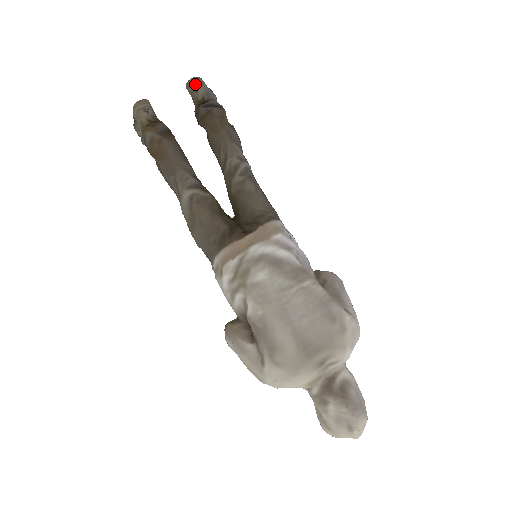
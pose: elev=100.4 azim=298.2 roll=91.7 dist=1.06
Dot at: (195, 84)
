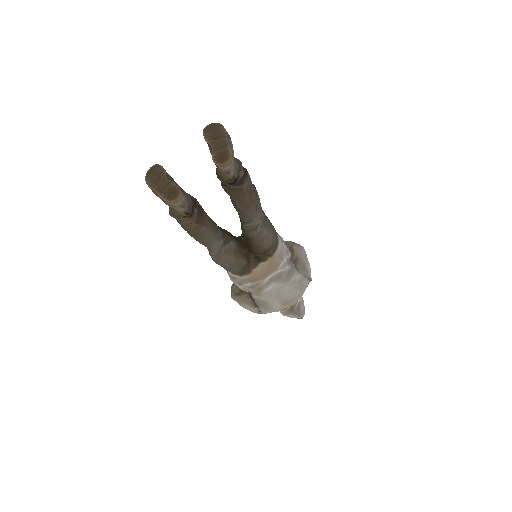
Dot at: (228, 168)
